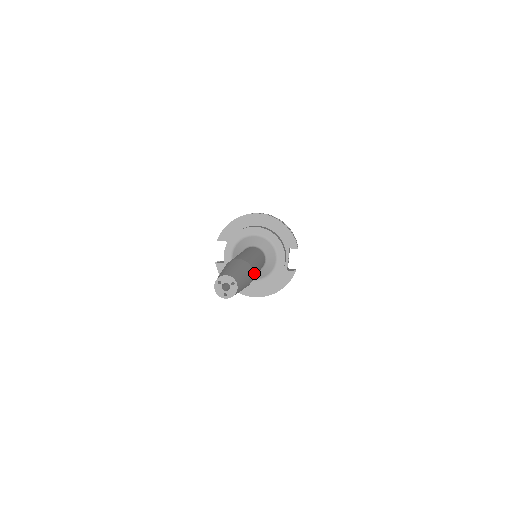
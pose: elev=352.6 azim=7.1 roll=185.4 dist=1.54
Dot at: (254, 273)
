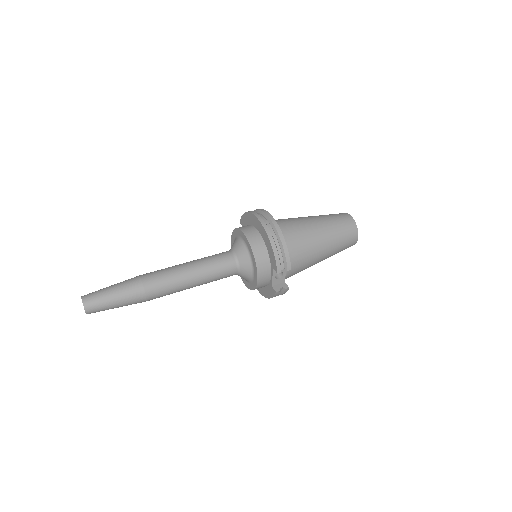
Dot at: (154, 294)
